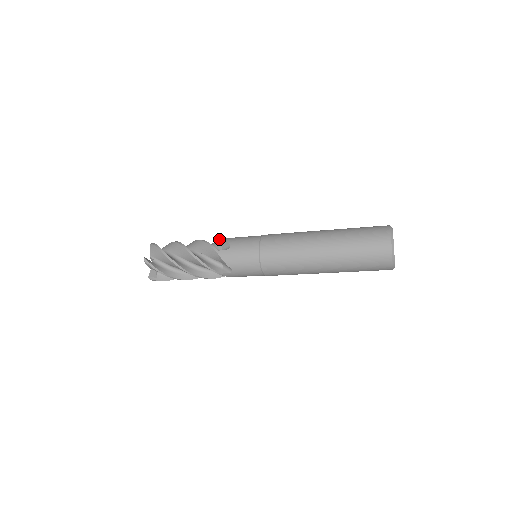
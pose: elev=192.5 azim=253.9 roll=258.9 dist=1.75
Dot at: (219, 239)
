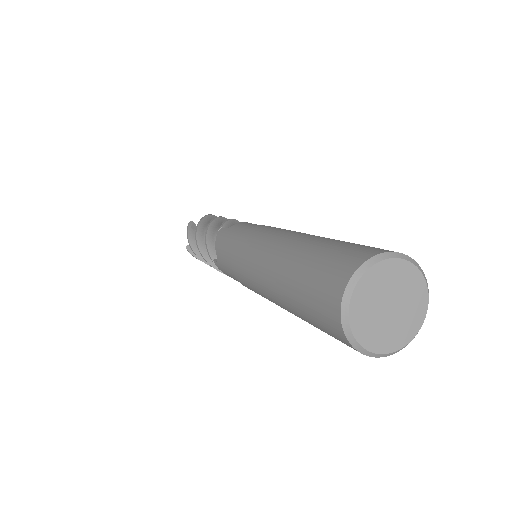
Dot at: (220, 227)
